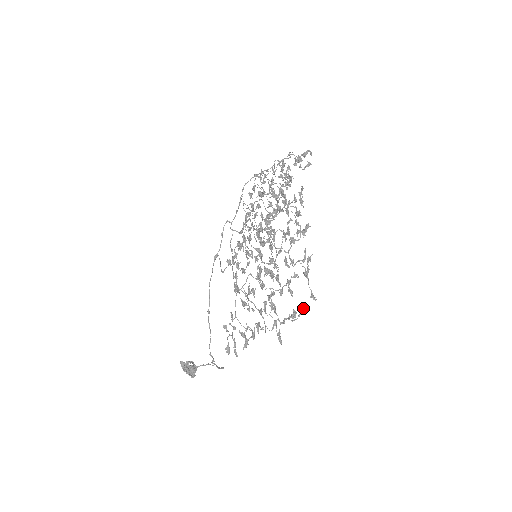
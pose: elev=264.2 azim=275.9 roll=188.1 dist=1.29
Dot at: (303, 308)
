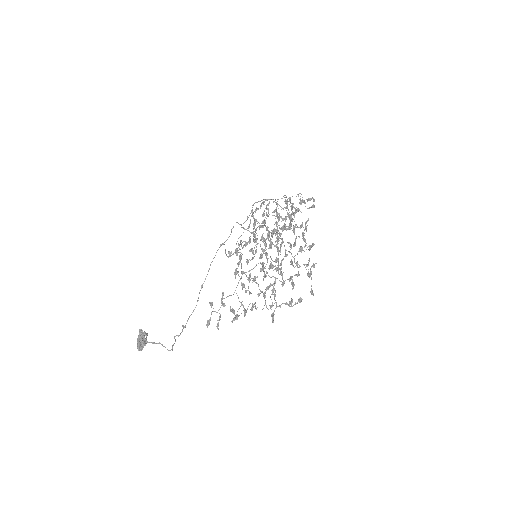
Dot at: occluded
